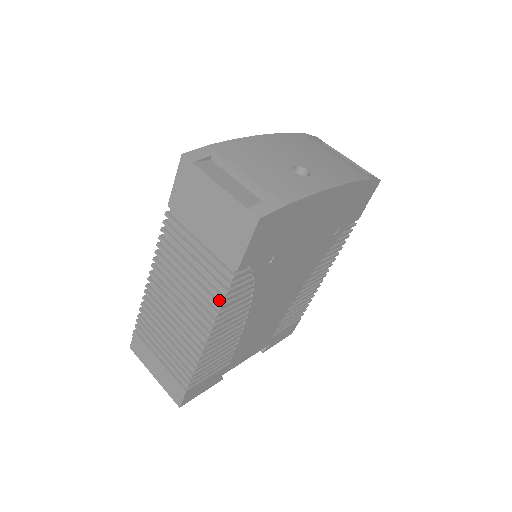
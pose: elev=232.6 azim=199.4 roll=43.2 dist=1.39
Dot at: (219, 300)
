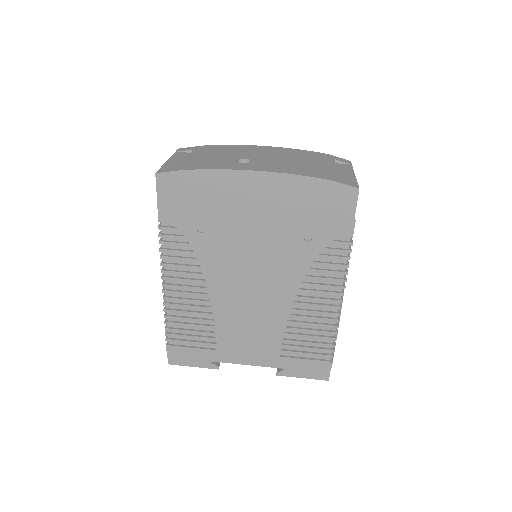
Dot at: (164, 252)
